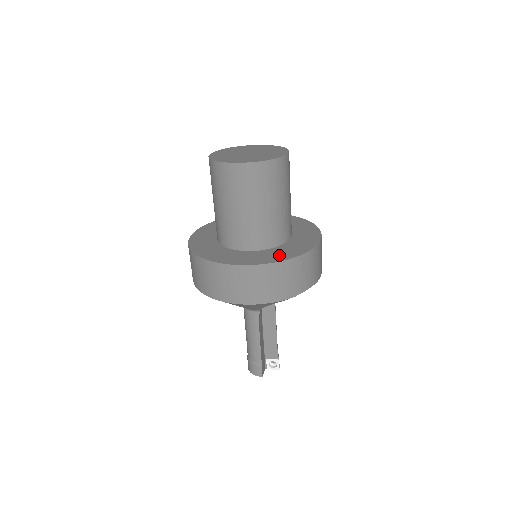
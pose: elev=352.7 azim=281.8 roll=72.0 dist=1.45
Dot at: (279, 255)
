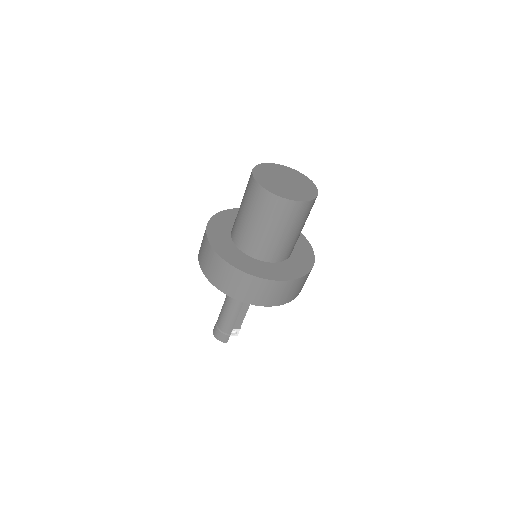
Dot at: (292, 271)
